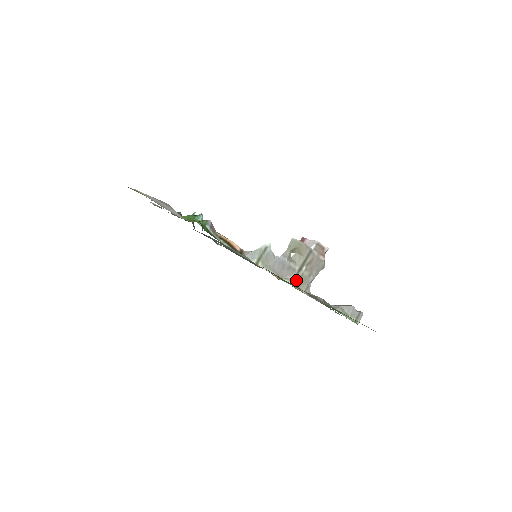
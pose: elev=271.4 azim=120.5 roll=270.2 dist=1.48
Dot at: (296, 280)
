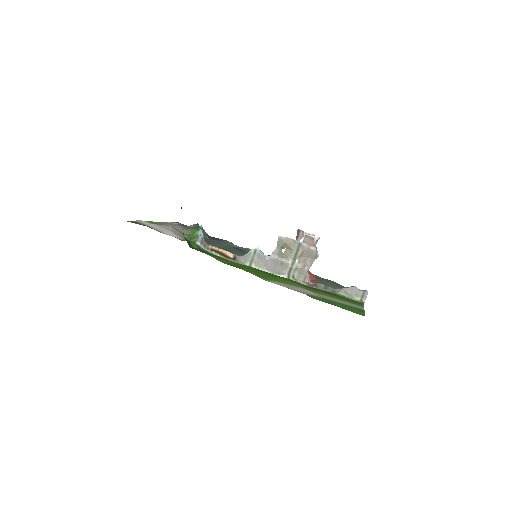
Dot at: (292, 273)
